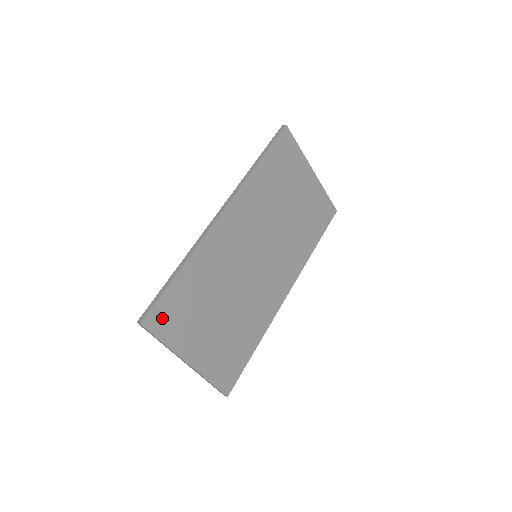
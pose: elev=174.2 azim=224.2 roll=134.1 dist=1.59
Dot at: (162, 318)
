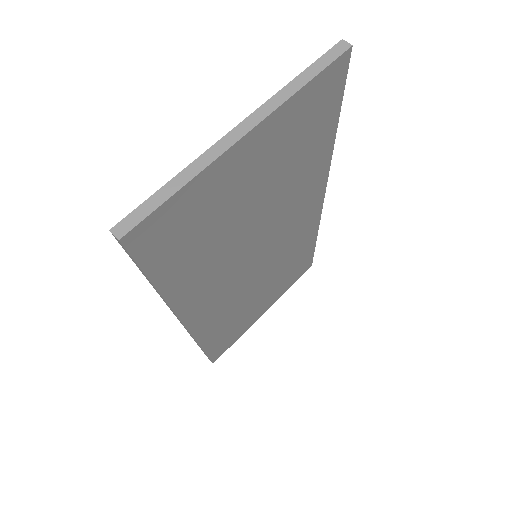
Dot at: (222, 348)
